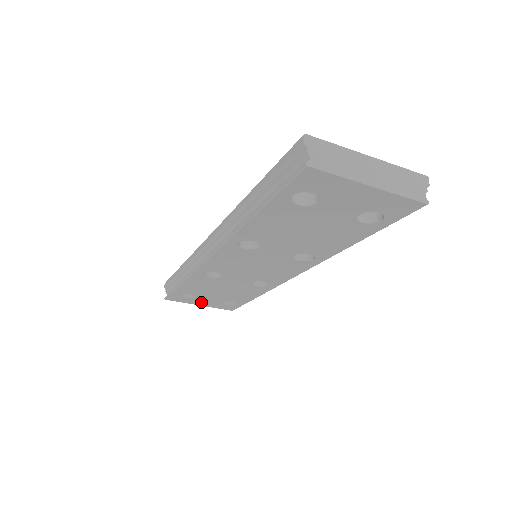
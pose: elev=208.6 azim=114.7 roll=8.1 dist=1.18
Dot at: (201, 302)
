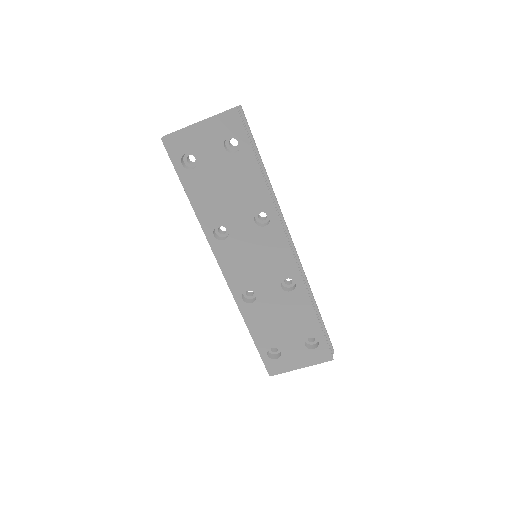
Dot at: (295, 360)
